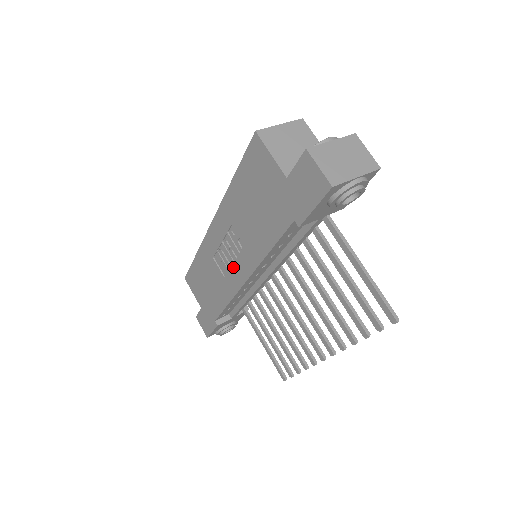
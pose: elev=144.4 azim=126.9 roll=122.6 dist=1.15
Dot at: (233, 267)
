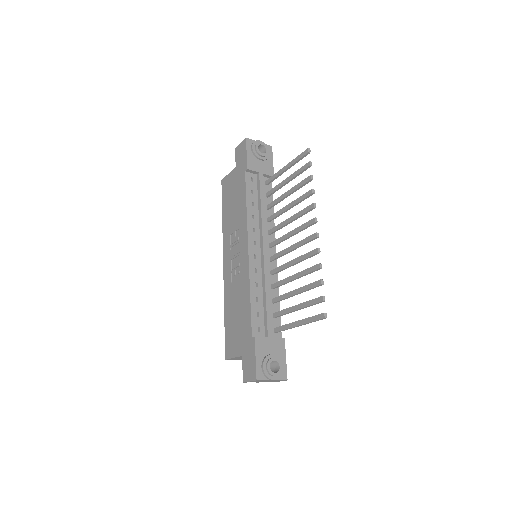
Dot at: (240, 257)
